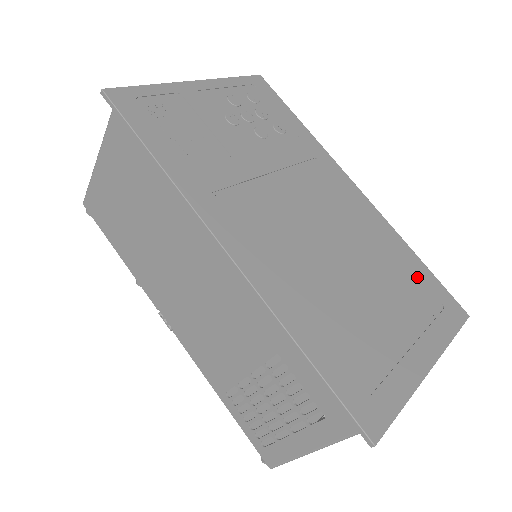
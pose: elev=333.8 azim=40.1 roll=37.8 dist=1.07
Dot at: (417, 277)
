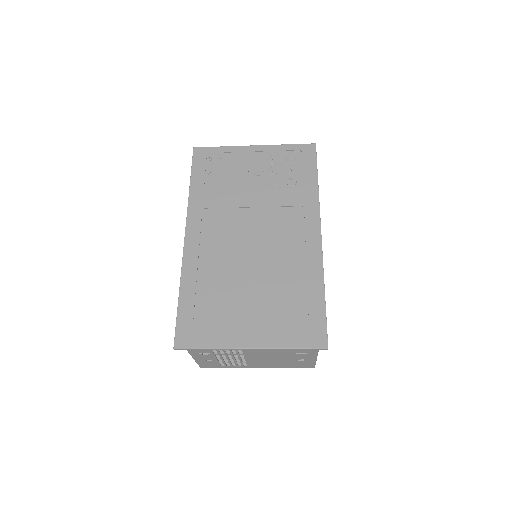
Dot at: (306, 304)
